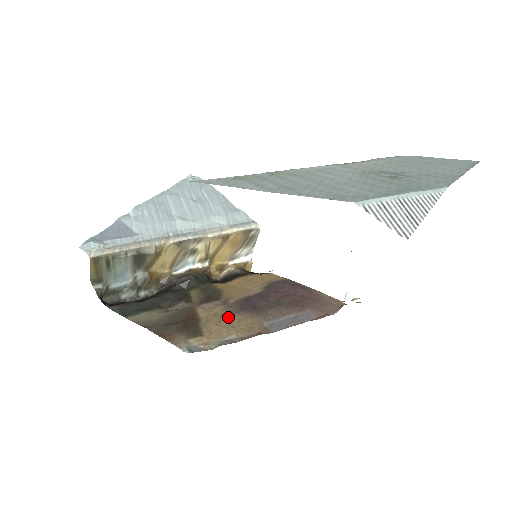
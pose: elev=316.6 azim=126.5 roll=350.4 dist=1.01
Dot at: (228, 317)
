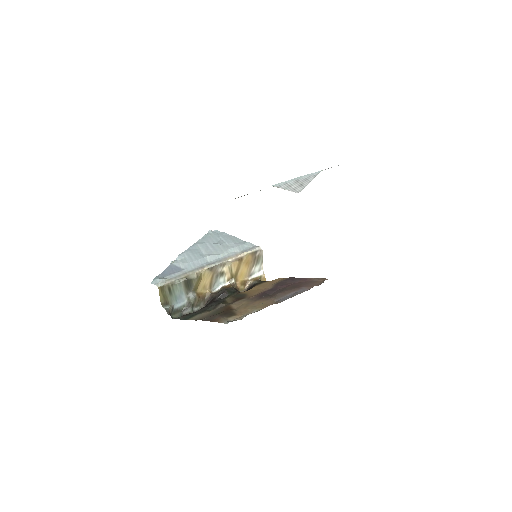
Dot at: (251, 304)
